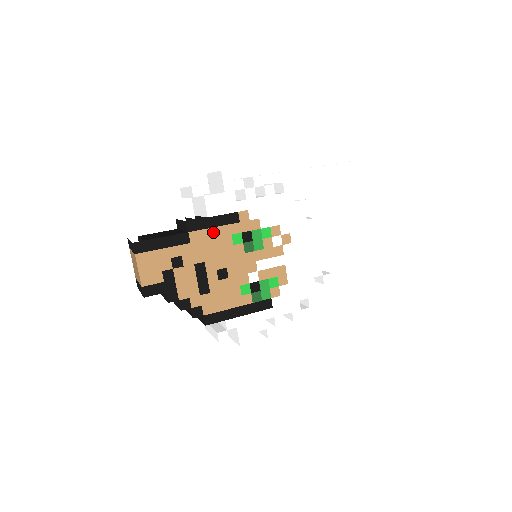
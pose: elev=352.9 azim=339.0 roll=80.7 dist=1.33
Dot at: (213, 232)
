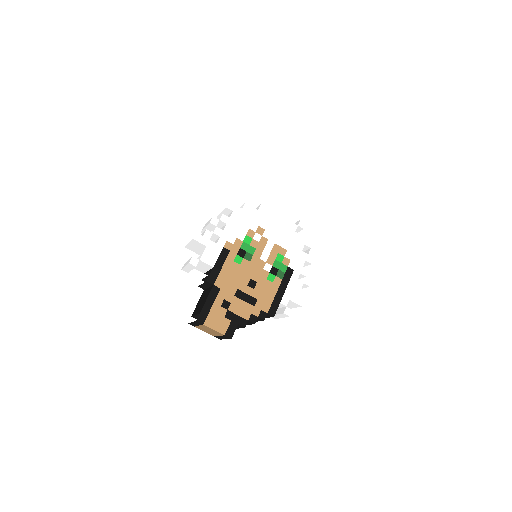
Dot at: (224, 271)
